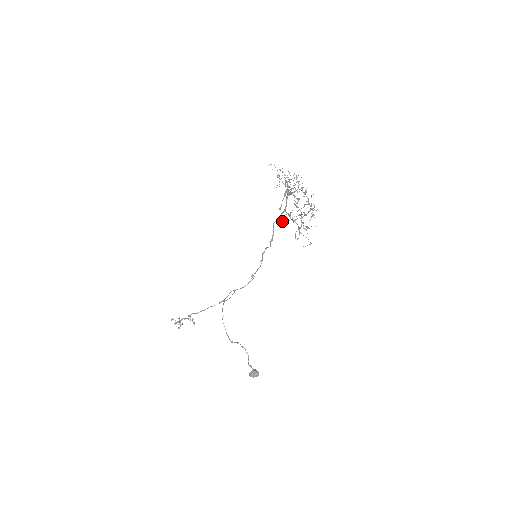
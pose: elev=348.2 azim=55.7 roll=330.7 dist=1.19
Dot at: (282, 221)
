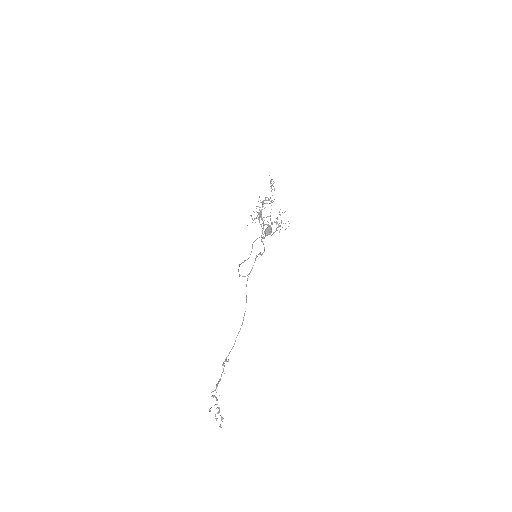
Dot at: occluded
